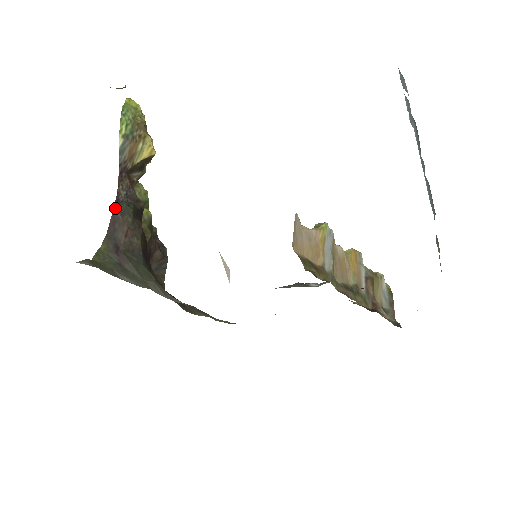
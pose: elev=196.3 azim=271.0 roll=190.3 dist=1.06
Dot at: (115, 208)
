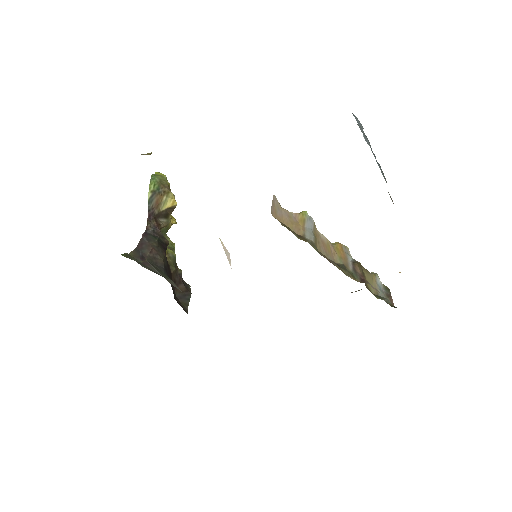
Dot at: (143, 236)
